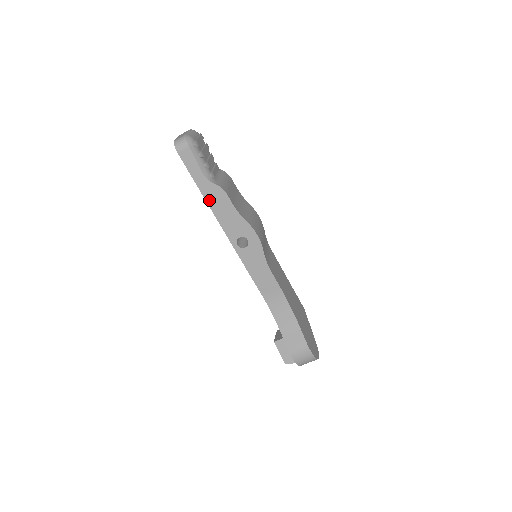
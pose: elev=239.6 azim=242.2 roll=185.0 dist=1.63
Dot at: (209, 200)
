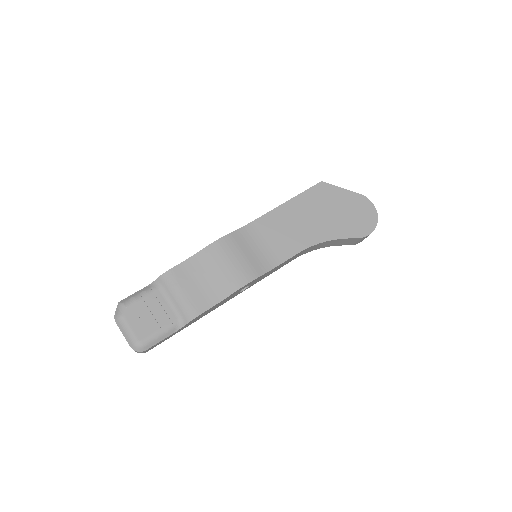
Dot at: (196, 320)
